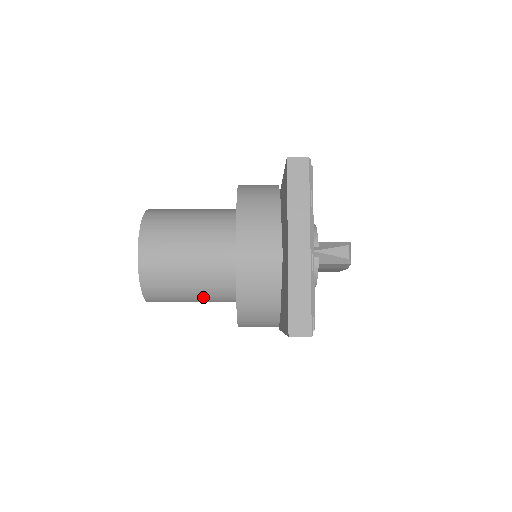
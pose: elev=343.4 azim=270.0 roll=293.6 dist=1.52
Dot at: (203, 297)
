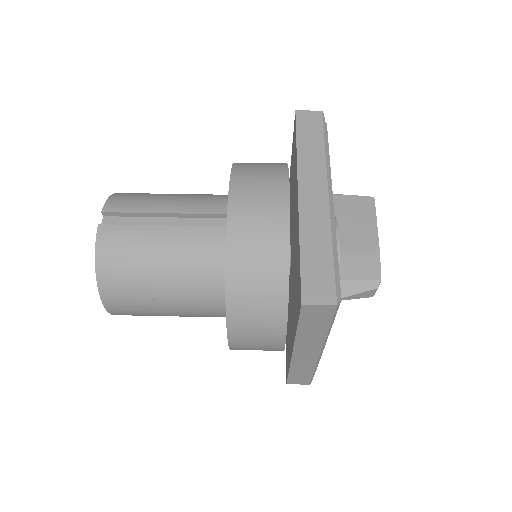
Dot at: occluded
